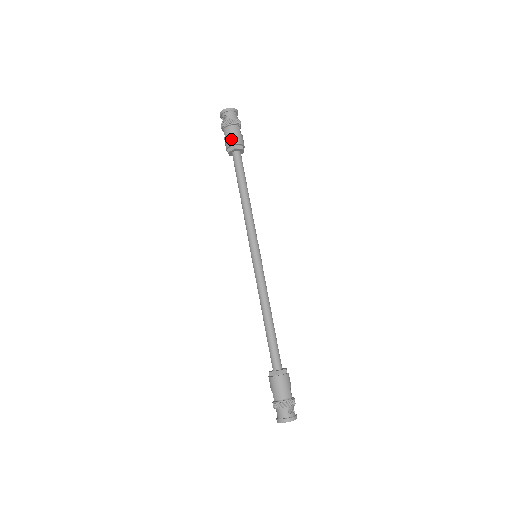
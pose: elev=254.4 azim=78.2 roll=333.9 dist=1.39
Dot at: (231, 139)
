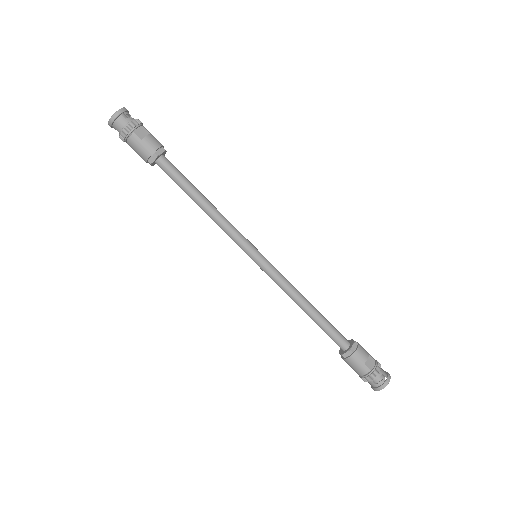
Dot at: (140, 156)
